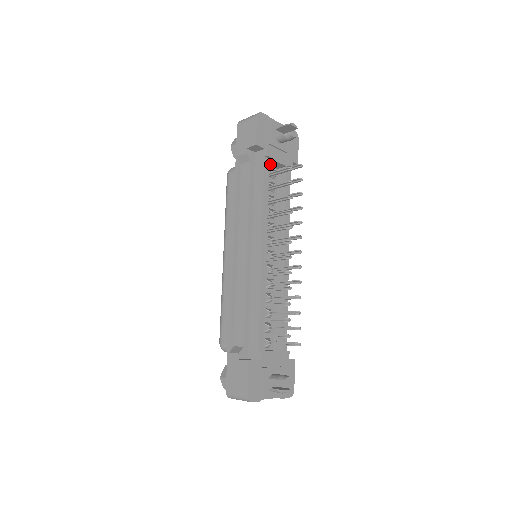
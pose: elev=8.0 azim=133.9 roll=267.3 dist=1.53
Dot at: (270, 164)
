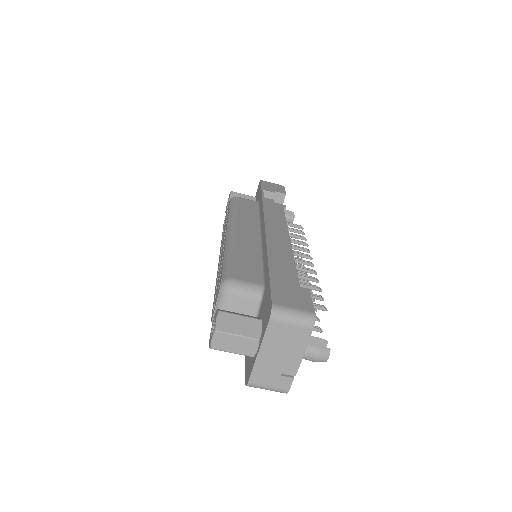
Dot at: occluded
